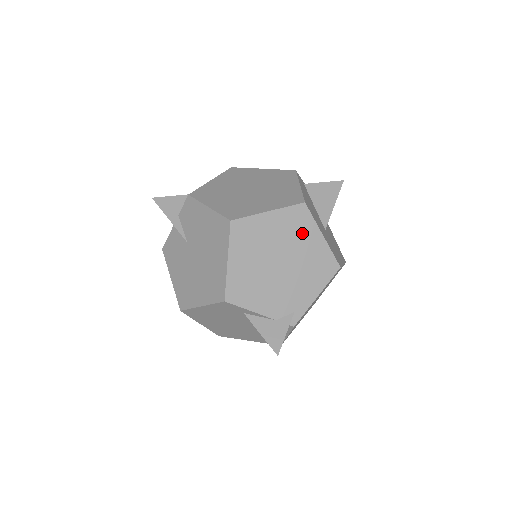
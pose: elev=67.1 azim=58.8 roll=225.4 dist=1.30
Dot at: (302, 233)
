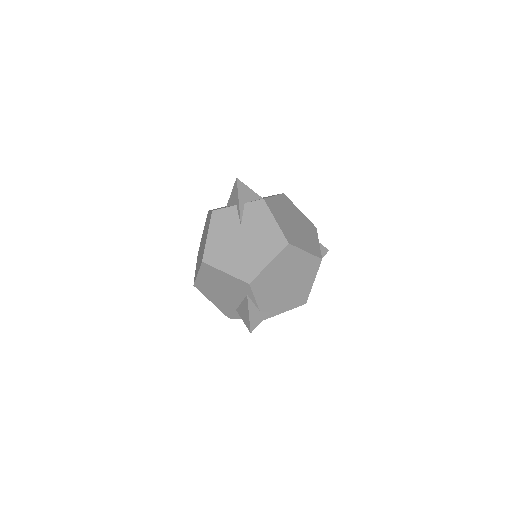
Dot at: (308, 274)
